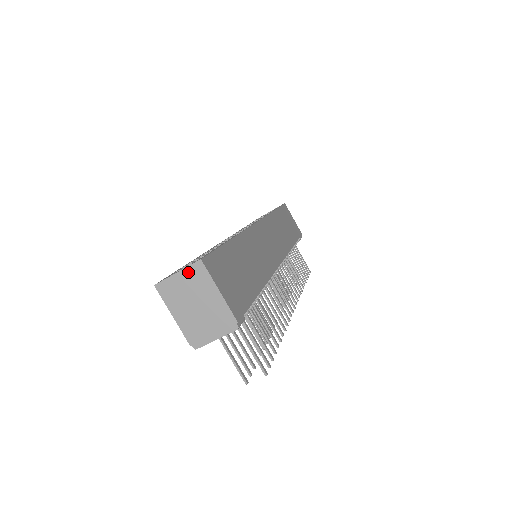
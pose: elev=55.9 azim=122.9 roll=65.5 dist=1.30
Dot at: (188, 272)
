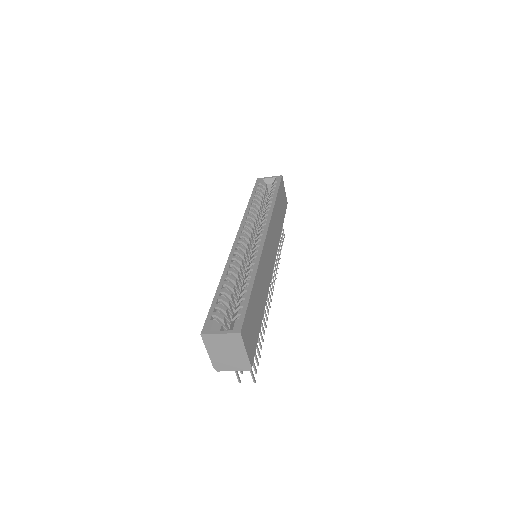
Dot at: (228, 336)
